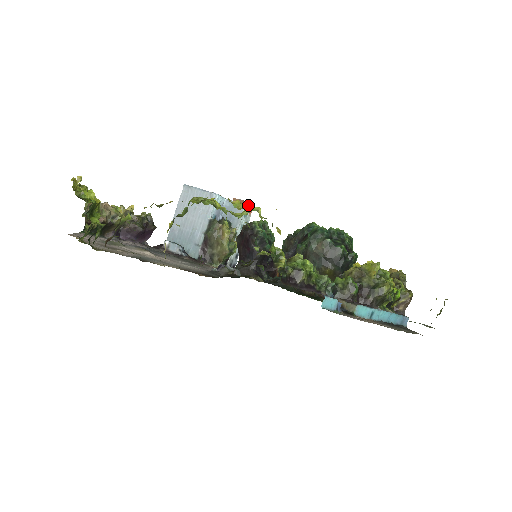
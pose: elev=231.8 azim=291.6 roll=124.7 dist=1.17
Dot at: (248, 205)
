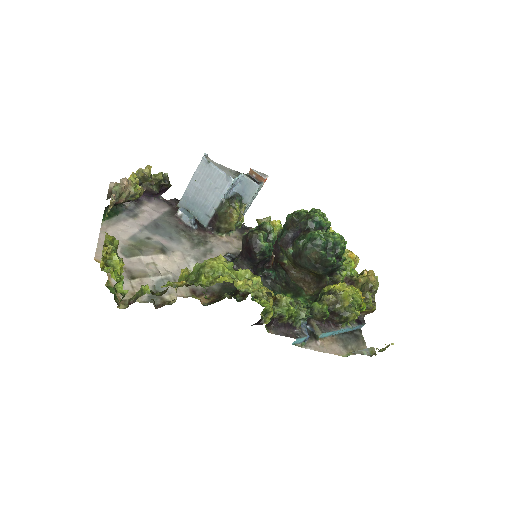
Dot at: (262, 181)
